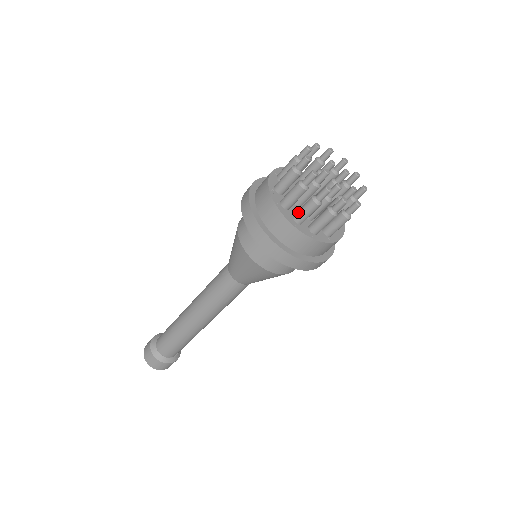
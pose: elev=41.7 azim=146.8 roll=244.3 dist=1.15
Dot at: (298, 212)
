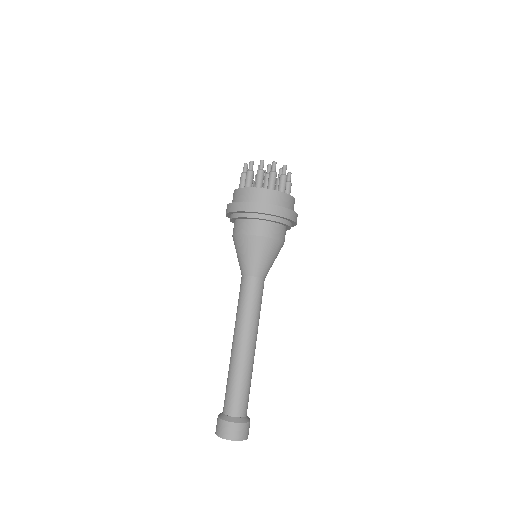
Dot at: (255, 183)
